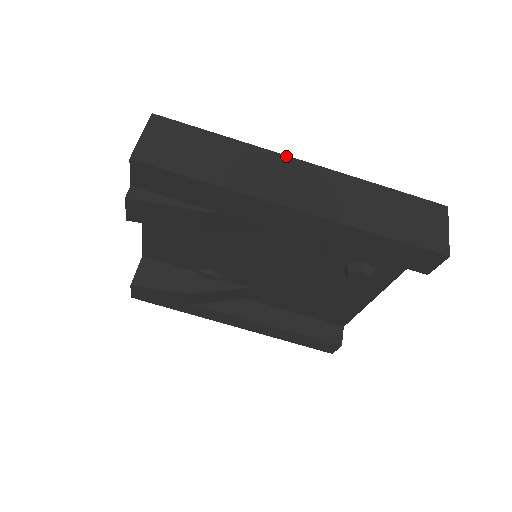
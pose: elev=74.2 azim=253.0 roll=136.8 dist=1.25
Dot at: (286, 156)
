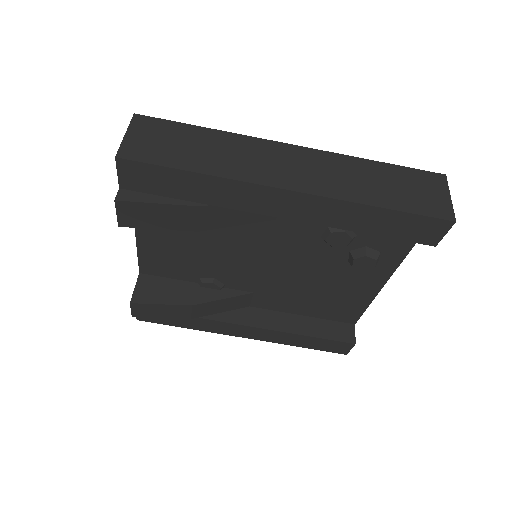
Dot at: (275, 142)
